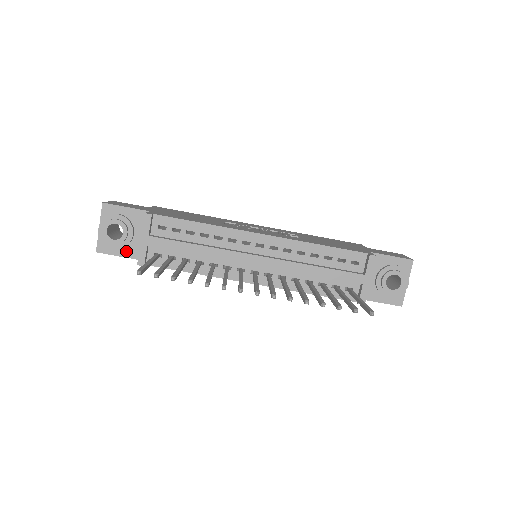
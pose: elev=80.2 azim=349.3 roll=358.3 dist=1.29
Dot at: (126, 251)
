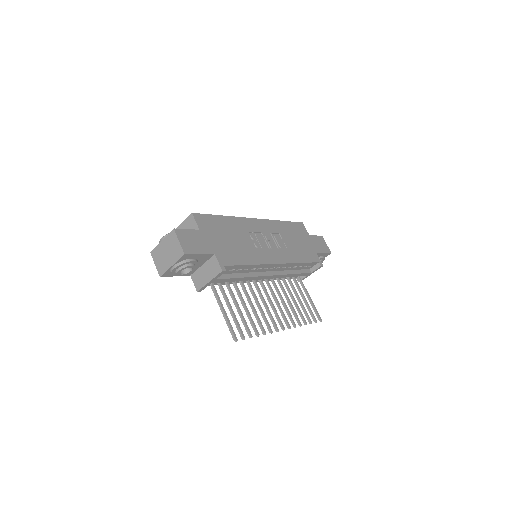
Dot at: occluded
